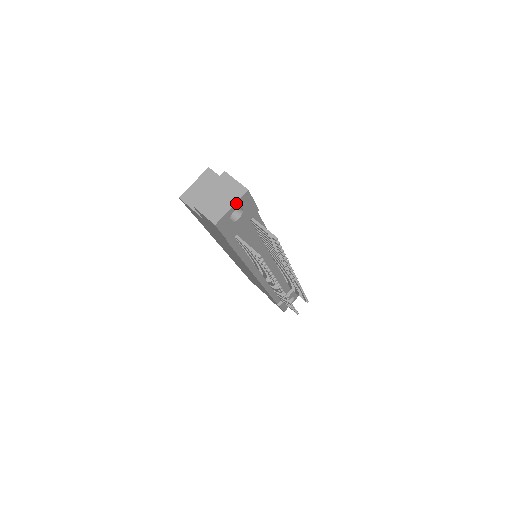
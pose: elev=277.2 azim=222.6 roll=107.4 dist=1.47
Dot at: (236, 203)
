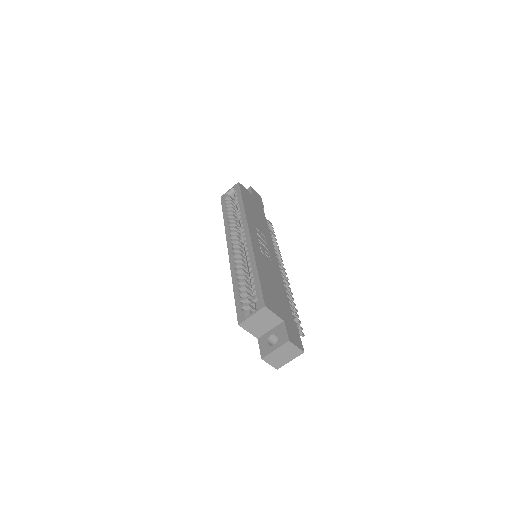
Dot at: (294, 358)
